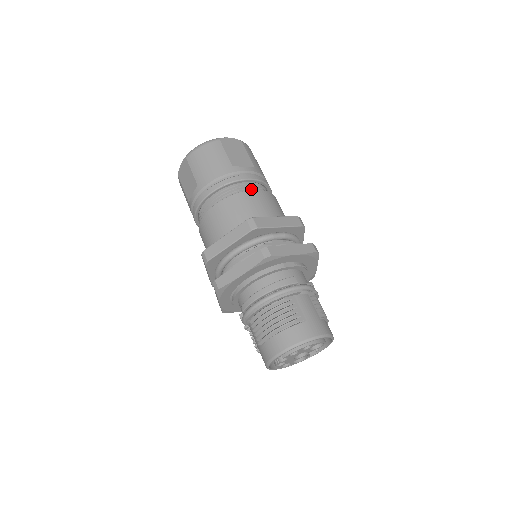
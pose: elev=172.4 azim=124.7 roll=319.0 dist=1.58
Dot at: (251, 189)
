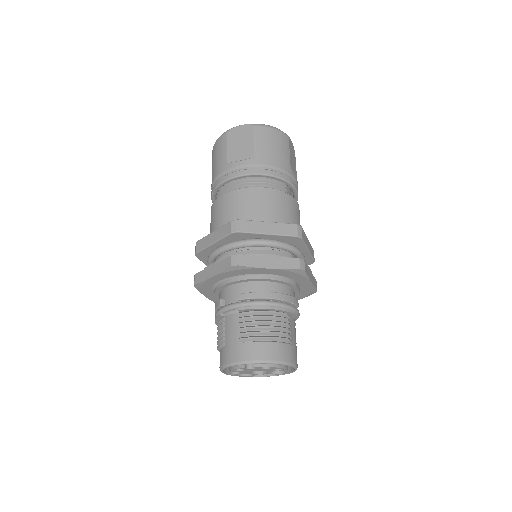
Dot at: occluded
